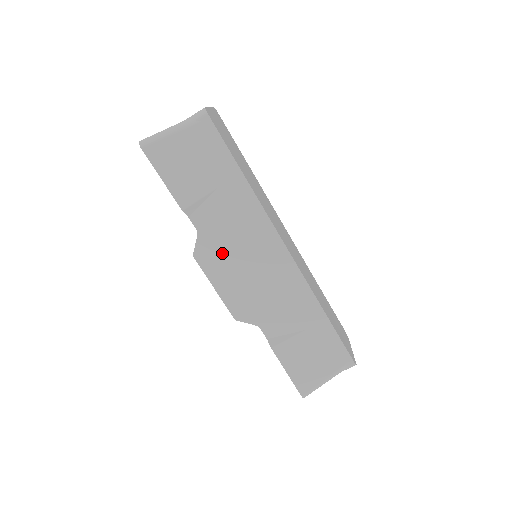
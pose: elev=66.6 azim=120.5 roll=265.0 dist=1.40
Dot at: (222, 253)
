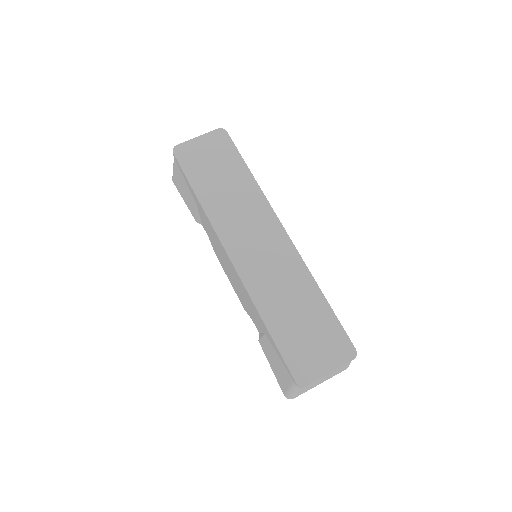
Dot at: (219, 254)
